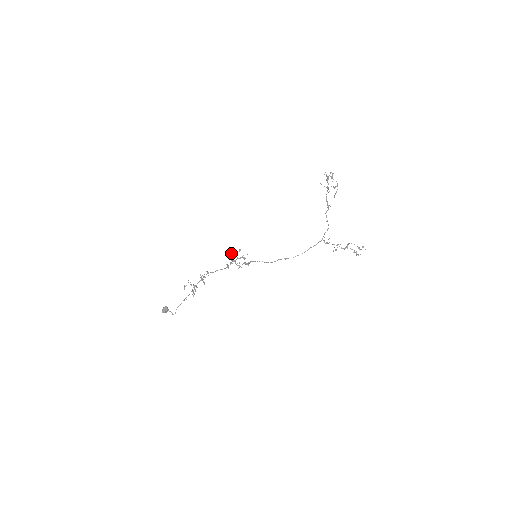
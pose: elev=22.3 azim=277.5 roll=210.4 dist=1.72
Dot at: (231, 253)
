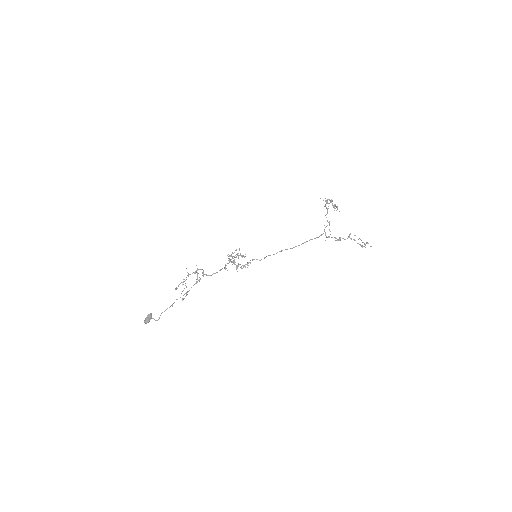
Dot at: occluded
